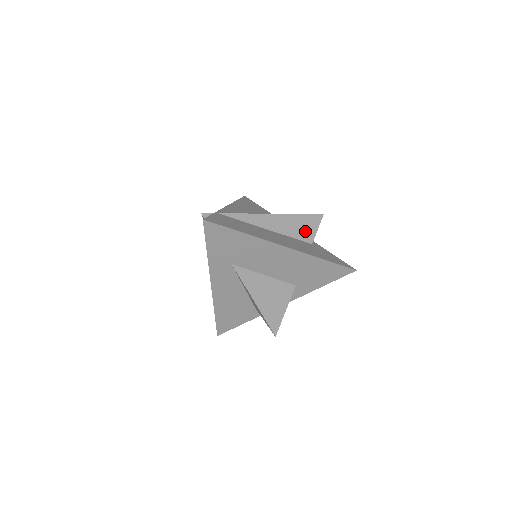
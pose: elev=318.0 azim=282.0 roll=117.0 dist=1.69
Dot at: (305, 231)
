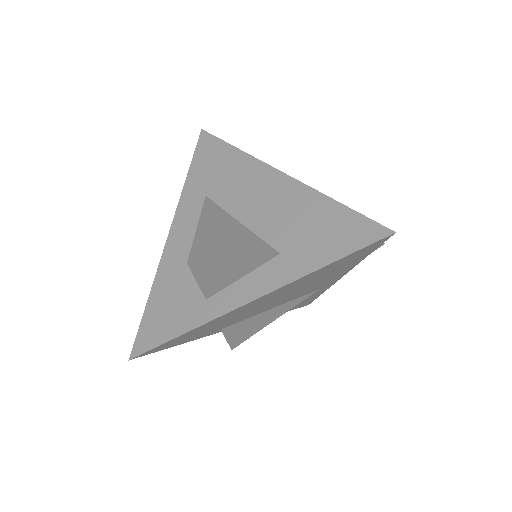
Dot at: occluded
